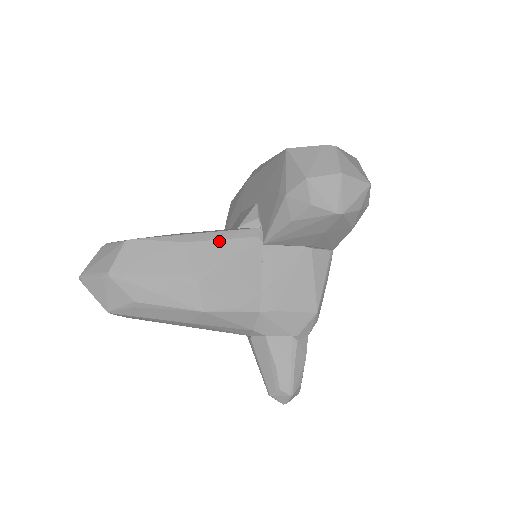
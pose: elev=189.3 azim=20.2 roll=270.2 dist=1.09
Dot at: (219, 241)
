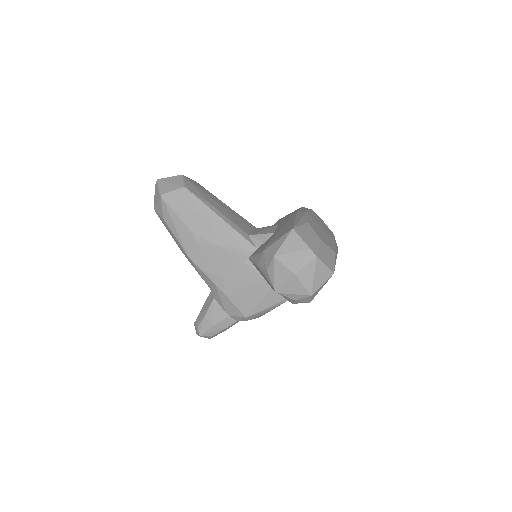
Dot at: (227, 233)
